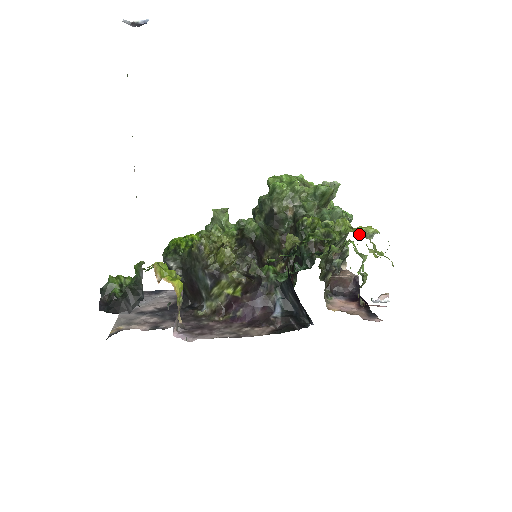
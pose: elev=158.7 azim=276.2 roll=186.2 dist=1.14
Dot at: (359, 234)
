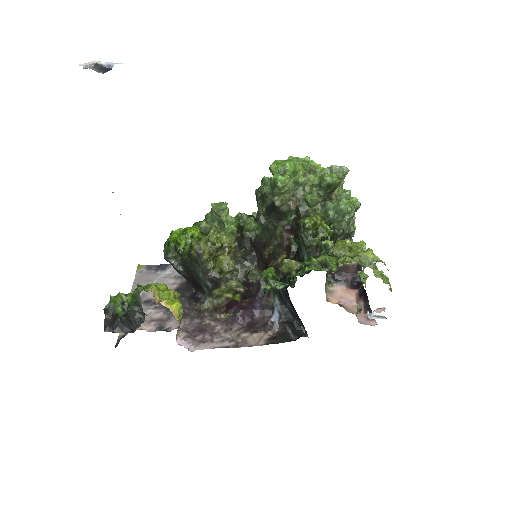
Dot at: occluded
